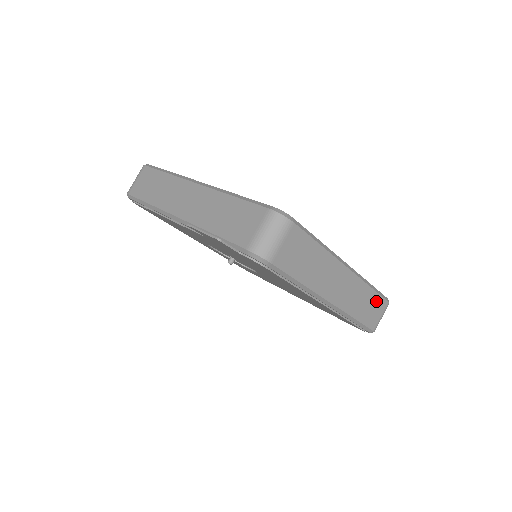
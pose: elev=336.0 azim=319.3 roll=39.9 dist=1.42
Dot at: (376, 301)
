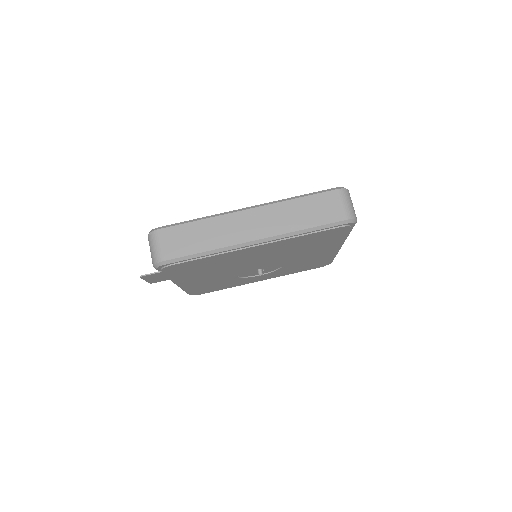
Dot at: (316, 201)
